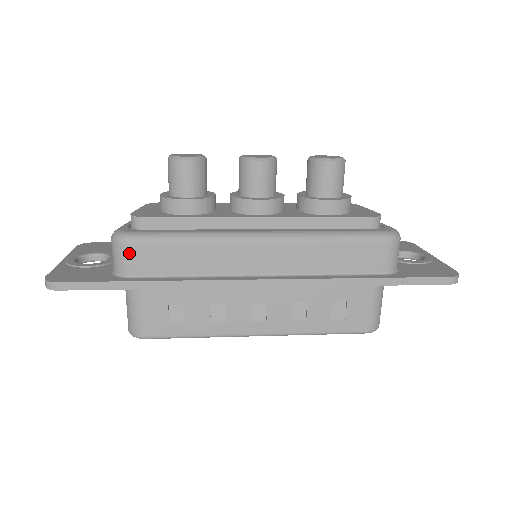
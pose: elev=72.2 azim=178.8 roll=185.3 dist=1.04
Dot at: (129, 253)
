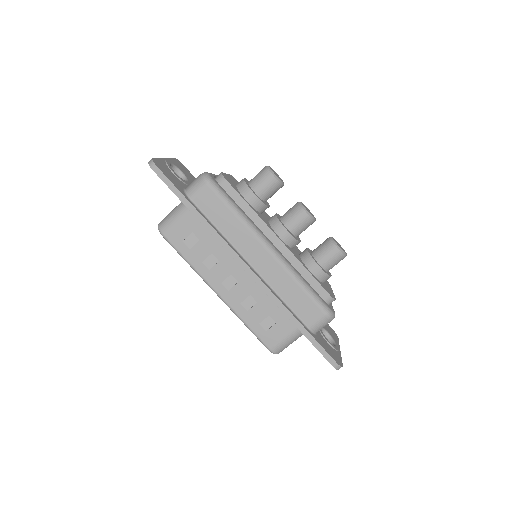
Dot at: (203, 189)
